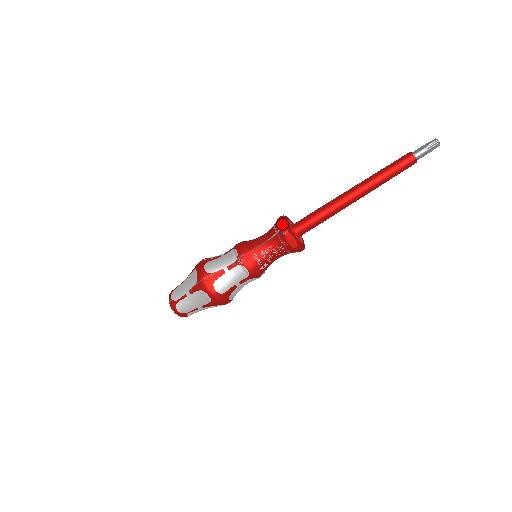
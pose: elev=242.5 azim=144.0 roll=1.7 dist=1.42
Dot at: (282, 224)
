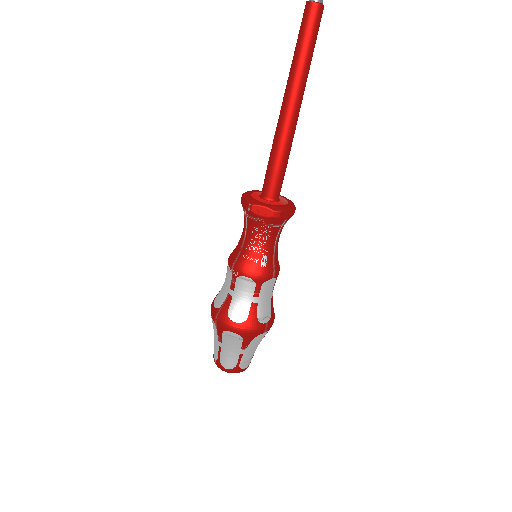
Dot at: (243, 201)
